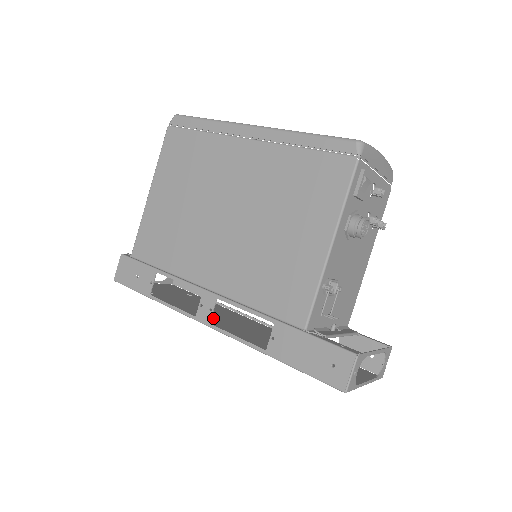
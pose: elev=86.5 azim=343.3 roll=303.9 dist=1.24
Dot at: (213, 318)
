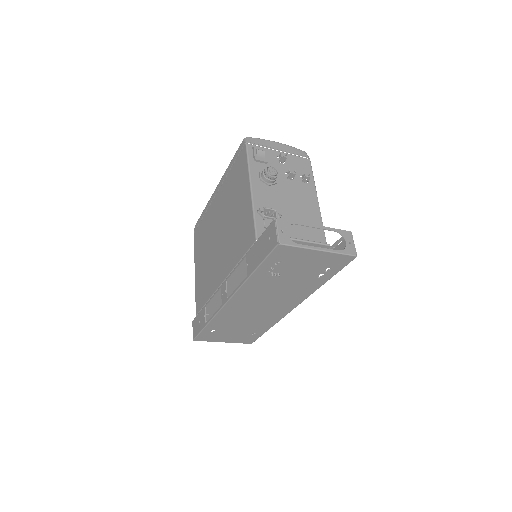
Dot at: (244, 309)
